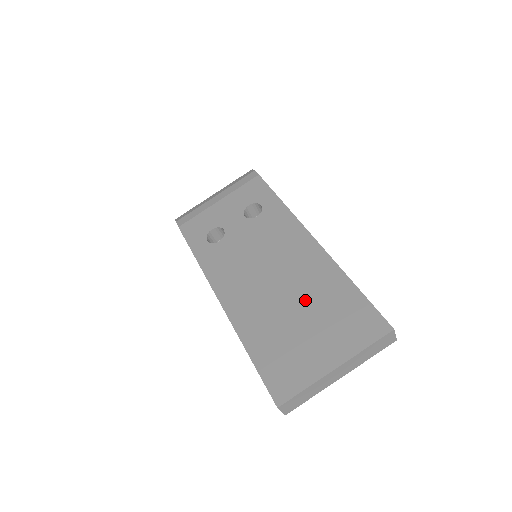
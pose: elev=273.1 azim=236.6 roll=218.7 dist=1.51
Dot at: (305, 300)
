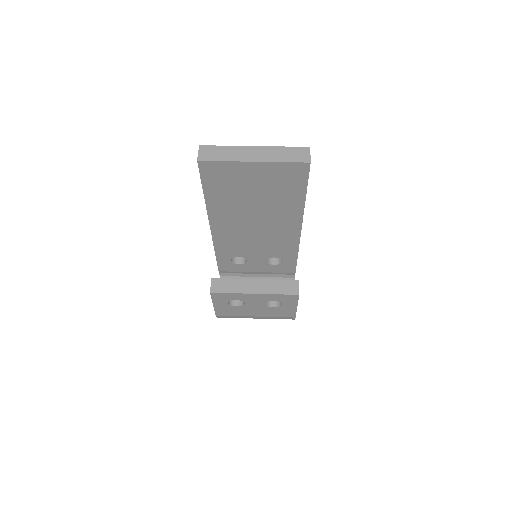
Dot at: occluded
